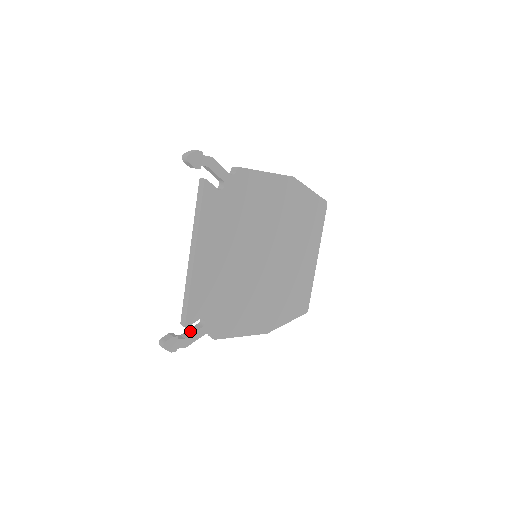
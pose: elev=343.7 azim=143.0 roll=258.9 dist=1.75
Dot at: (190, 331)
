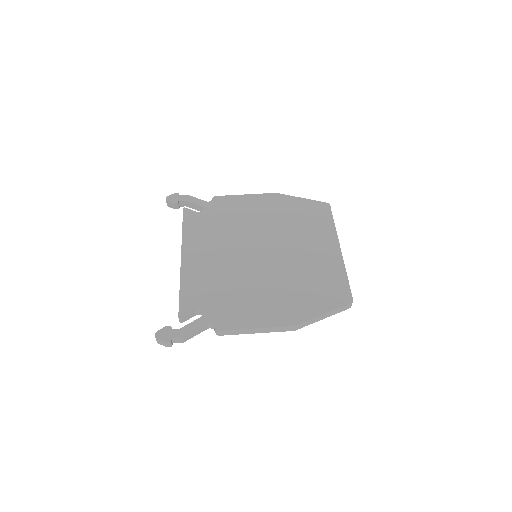
Dot at: occluded
